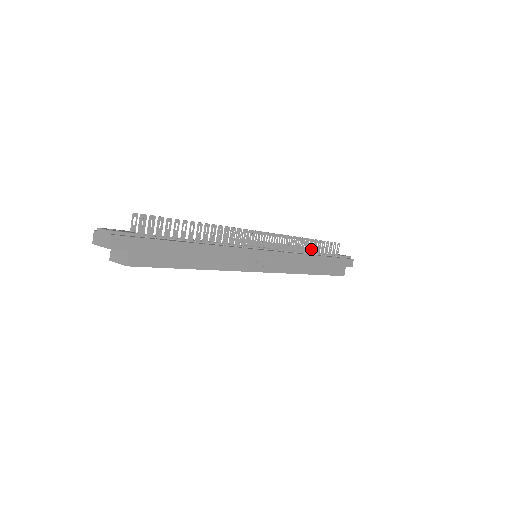
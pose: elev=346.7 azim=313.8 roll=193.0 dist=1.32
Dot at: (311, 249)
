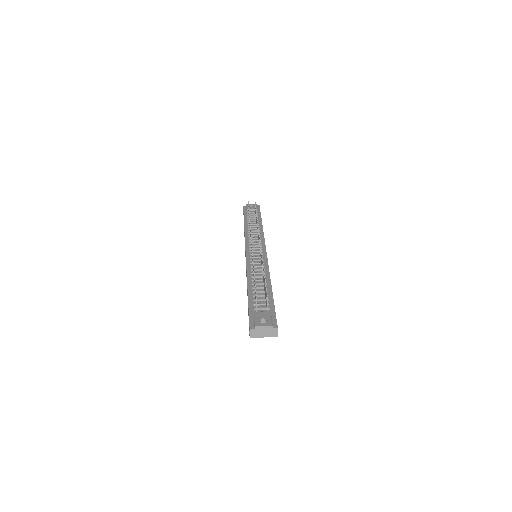
Dot at: occluded
